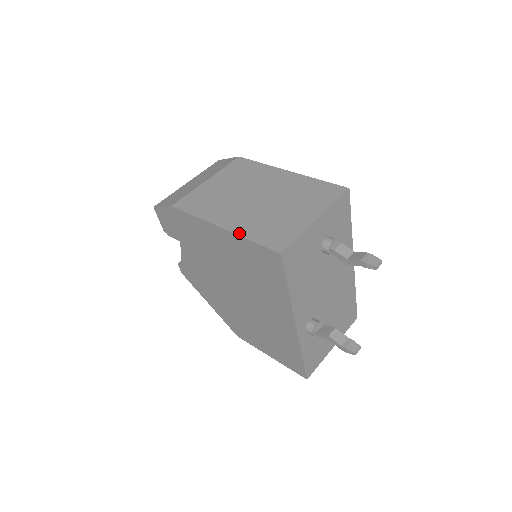
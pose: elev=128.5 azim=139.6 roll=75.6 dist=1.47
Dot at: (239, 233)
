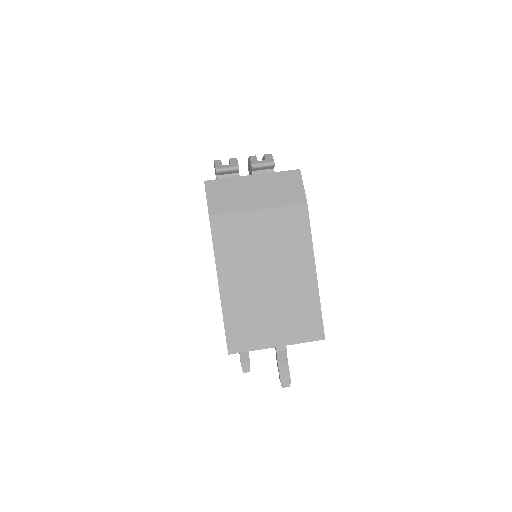
Dot at: (224, 307)
